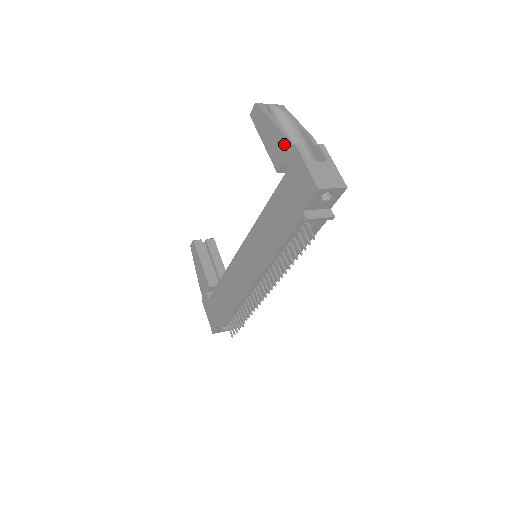
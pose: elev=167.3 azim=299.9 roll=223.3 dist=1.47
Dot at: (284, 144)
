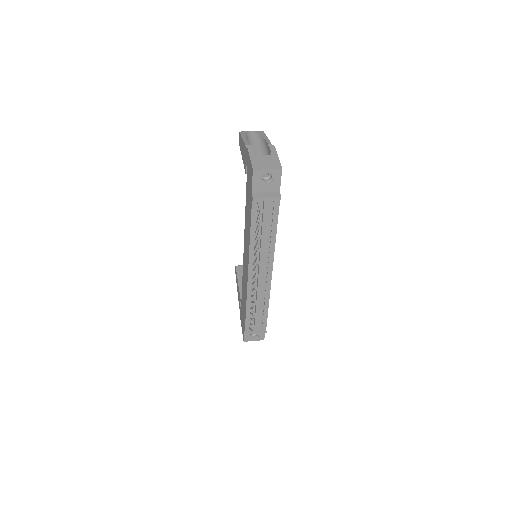
Dot at: (245, 150)
